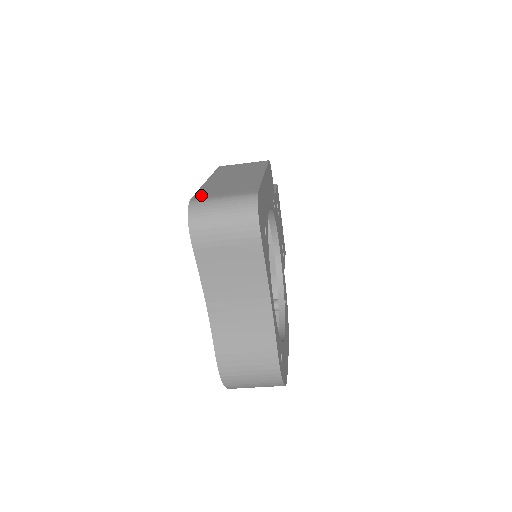
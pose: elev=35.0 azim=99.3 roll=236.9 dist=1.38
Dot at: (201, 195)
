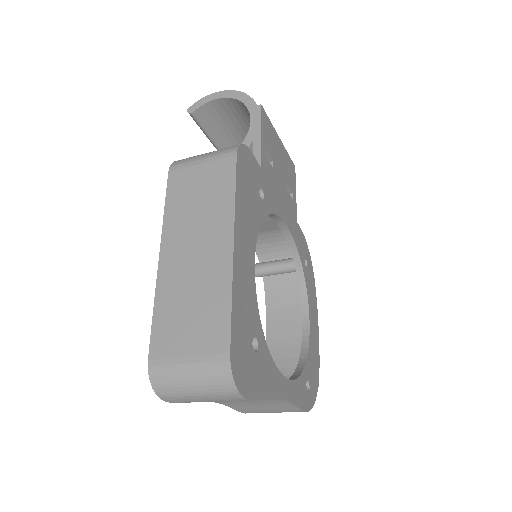
Dot at: (159, 344)
